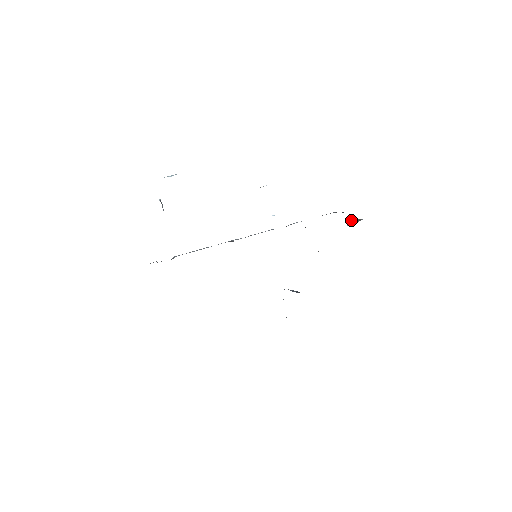
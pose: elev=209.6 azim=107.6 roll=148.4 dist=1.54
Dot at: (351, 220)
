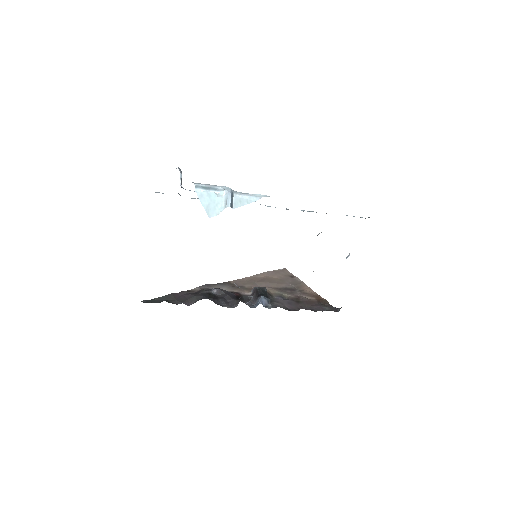
Dot at: occluded
